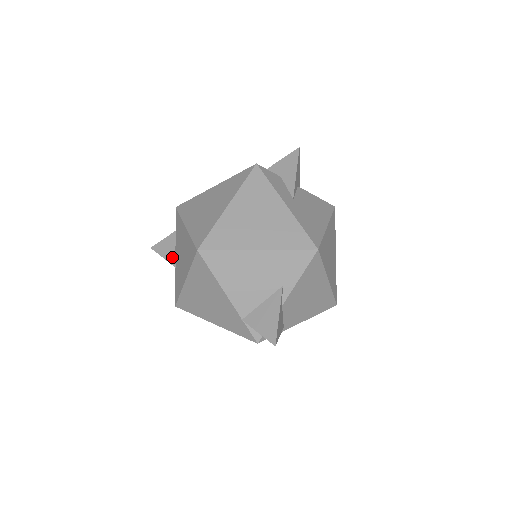
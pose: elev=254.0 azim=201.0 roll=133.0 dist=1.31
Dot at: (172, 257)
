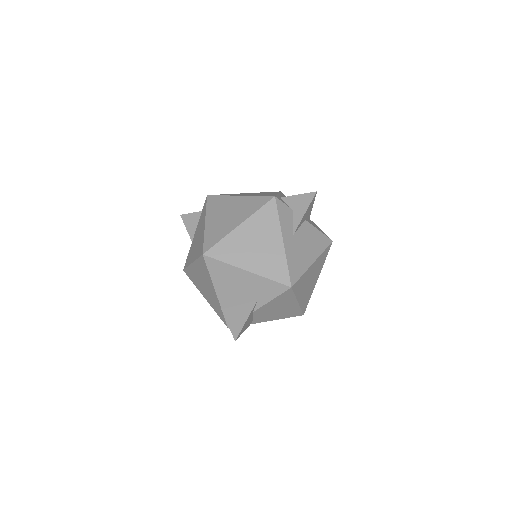
Dot at: (192, 232)
